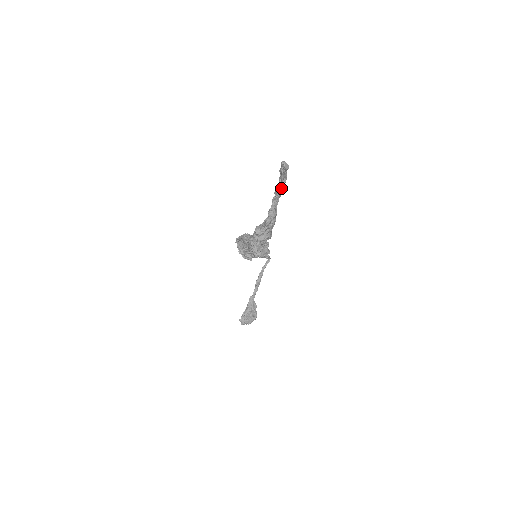
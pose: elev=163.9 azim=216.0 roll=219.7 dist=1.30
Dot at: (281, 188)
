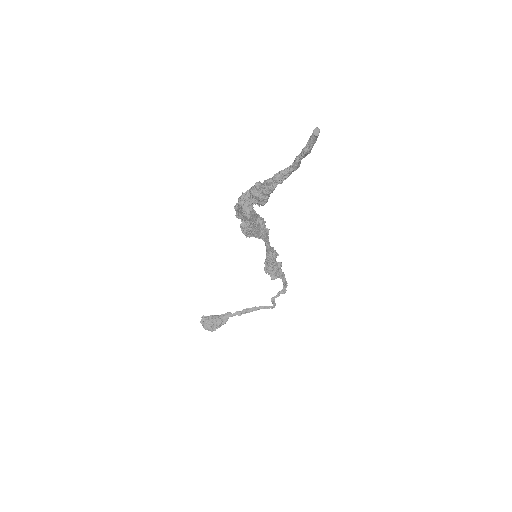
Dot at: (300, 156)
